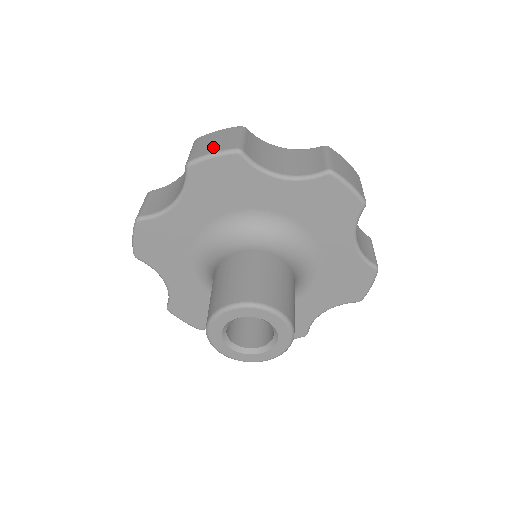
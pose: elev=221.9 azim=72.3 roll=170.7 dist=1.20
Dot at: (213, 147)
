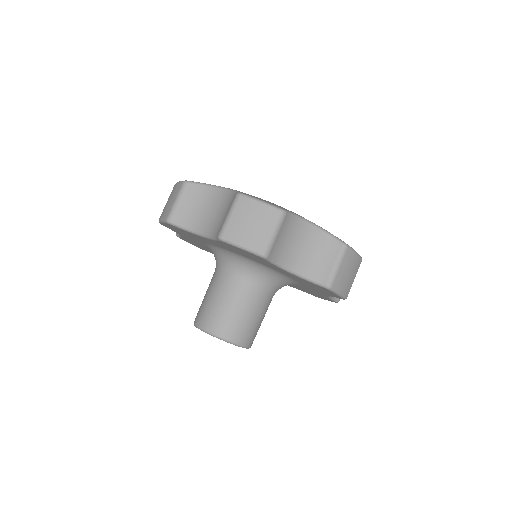
Dot at: (164, 211)
